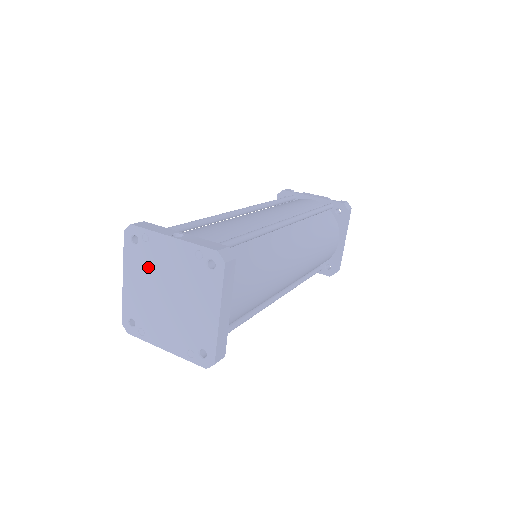
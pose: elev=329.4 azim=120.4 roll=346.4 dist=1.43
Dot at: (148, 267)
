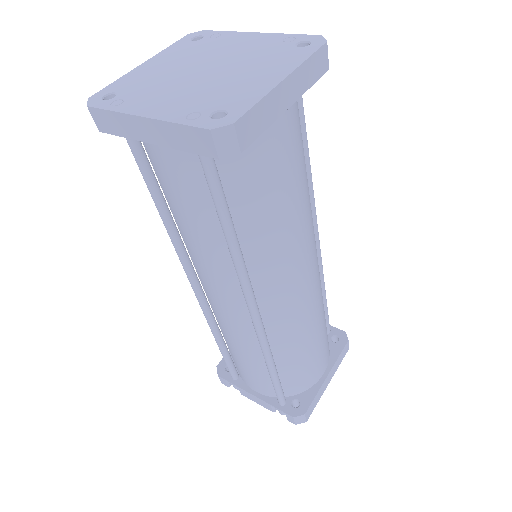
Dot at: (197, 53)
